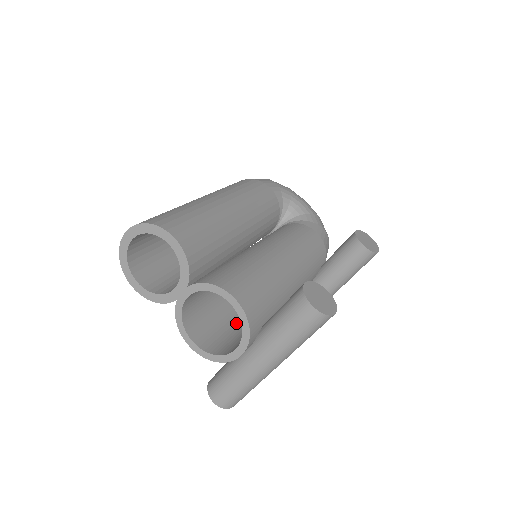
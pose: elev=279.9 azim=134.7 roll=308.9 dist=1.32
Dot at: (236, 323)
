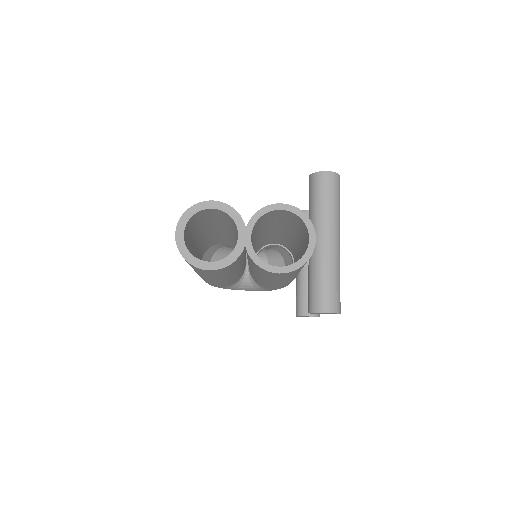
Dot at: occluded
